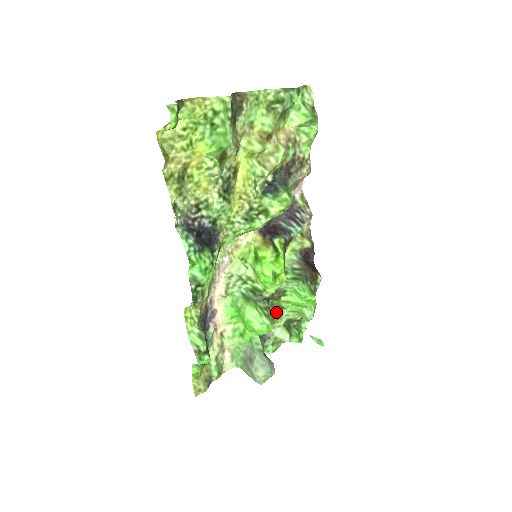
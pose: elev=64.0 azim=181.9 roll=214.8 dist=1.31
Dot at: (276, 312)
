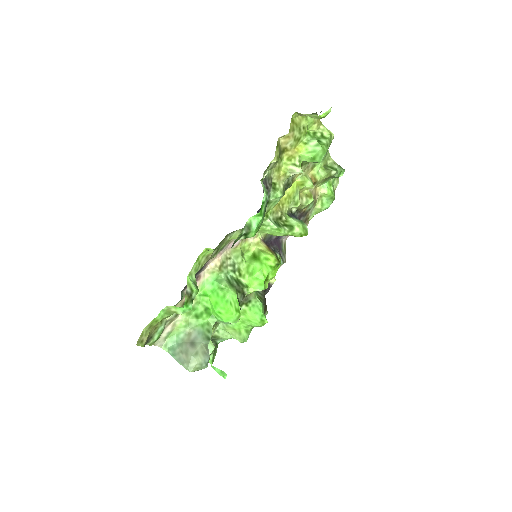
Dot at: occluded
